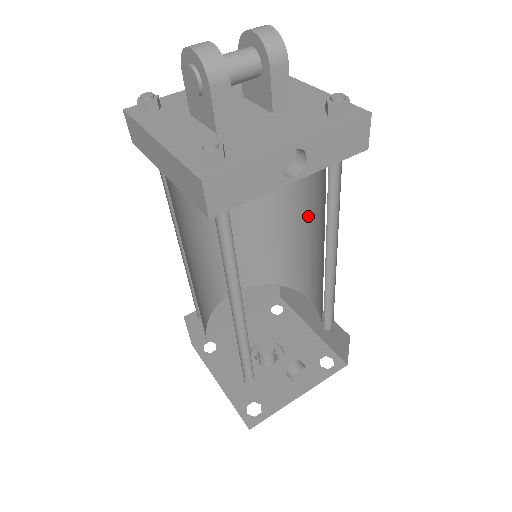
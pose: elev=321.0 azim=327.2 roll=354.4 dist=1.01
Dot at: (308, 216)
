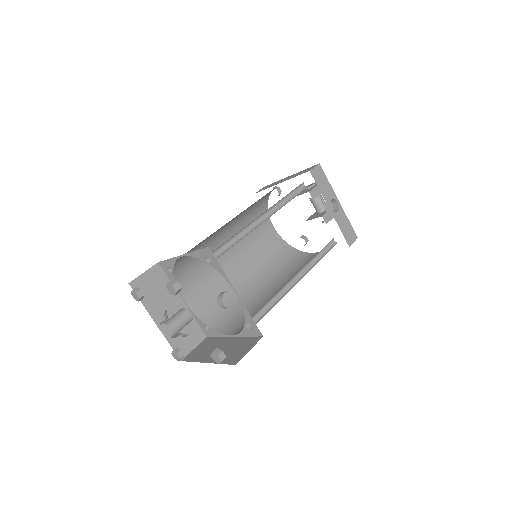
Dot at: (282, 286)
